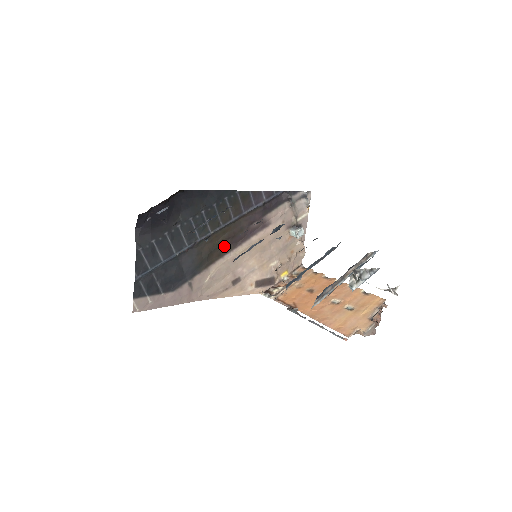
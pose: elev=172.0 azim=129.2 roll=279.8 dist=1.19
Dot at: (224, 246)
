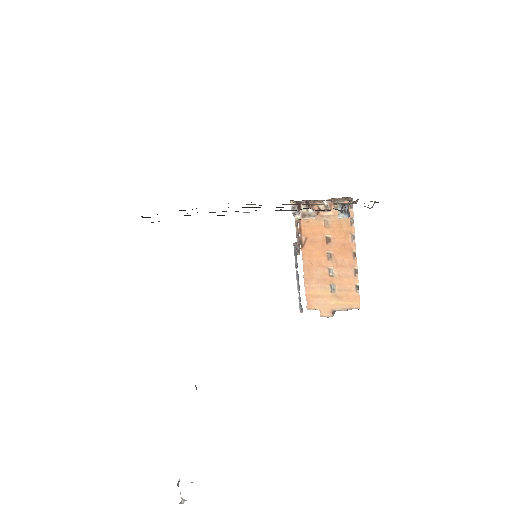
Dot at: occluded
